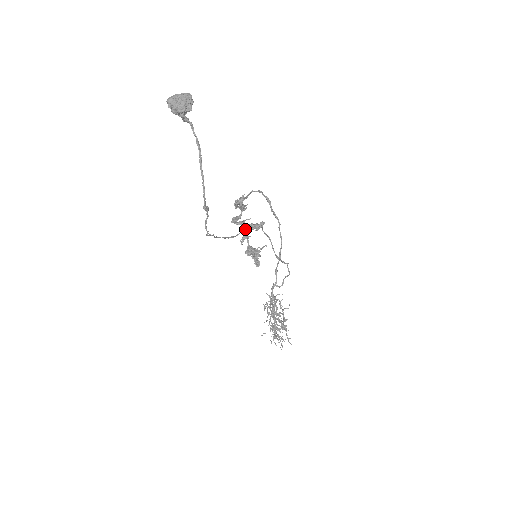
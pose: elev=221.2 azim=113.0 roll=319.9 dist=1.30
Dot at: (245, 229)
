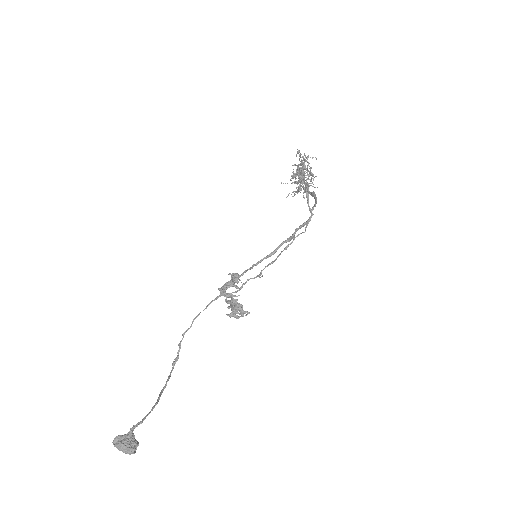
Dot at: occluded
